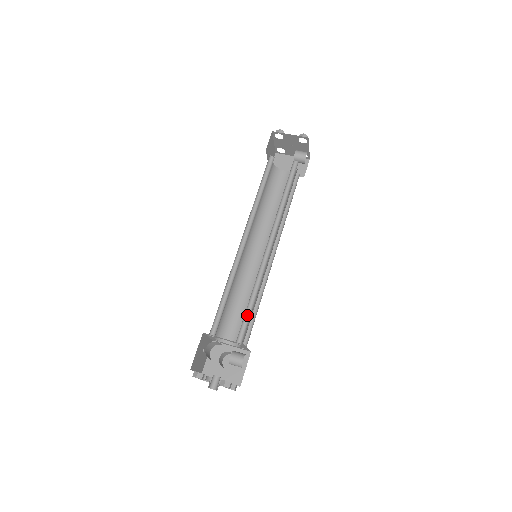
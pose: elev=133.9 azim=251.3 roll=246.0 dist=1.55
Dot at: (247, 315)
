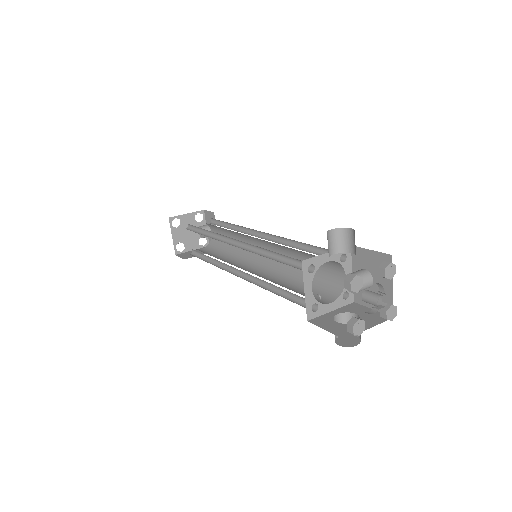
Dot at: occluded
